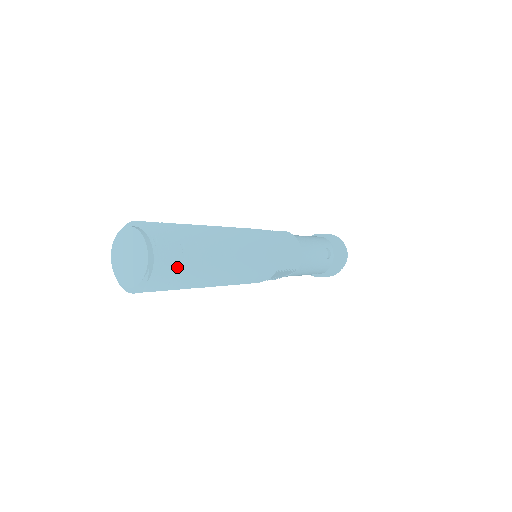
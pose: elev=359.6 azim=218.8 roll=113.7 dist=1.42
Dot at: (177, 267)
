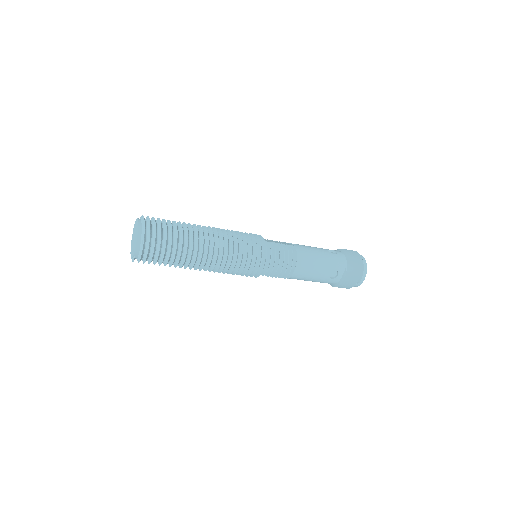
Dot at: (157, 259)
